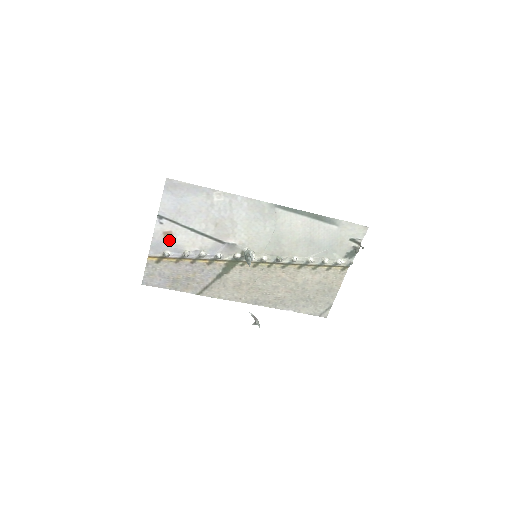
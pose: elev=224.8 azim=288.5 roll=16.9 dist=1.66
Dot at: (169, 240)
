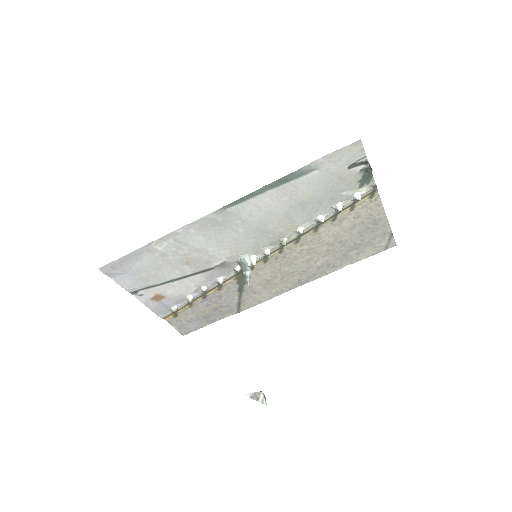
Dot at: (163, 300)
